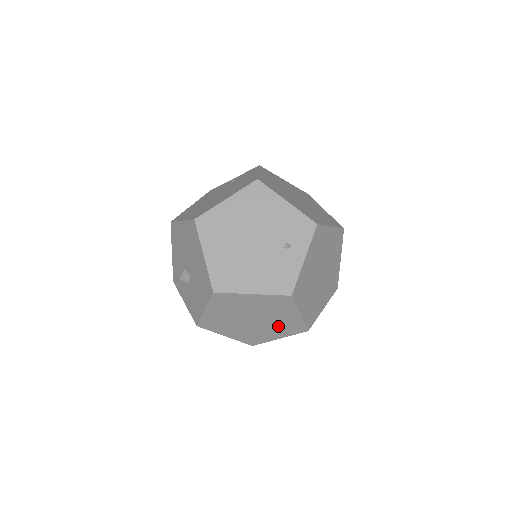
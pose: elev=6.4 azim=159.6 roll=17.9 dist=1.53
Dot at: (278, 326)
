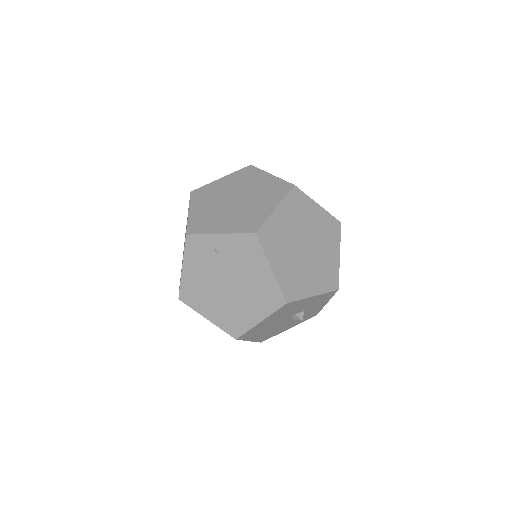
Dot at: (242, 216)
